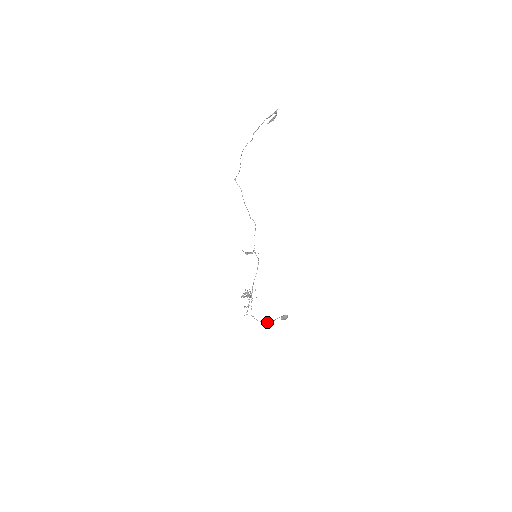
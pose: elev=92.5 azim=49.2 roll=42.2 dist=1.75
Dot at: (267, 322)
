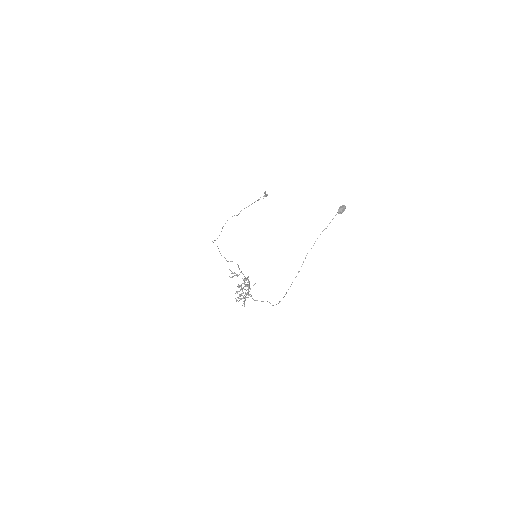
Dot at: (279, 301)
